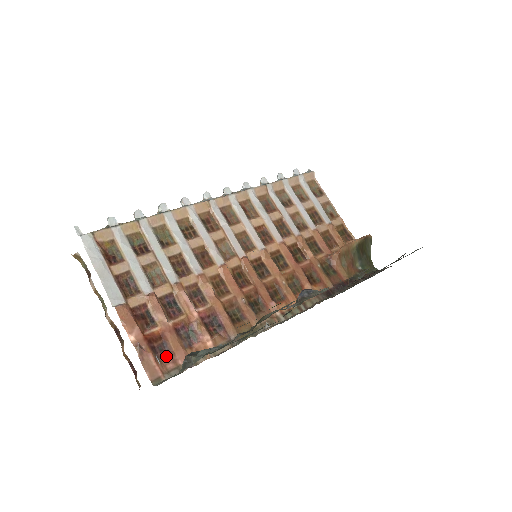
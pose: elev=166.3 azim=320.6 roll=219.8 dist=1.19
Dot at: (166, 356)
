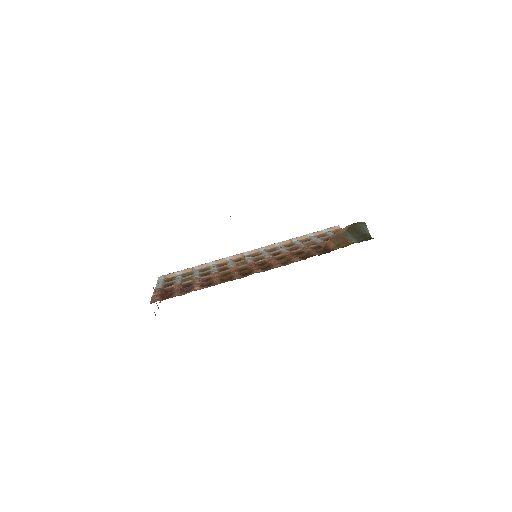
Dot at: occluded
